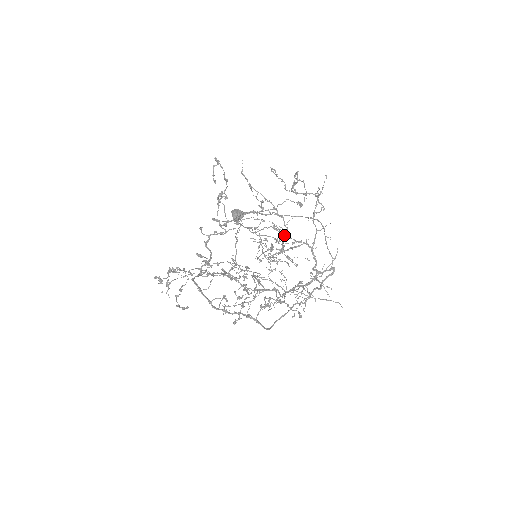
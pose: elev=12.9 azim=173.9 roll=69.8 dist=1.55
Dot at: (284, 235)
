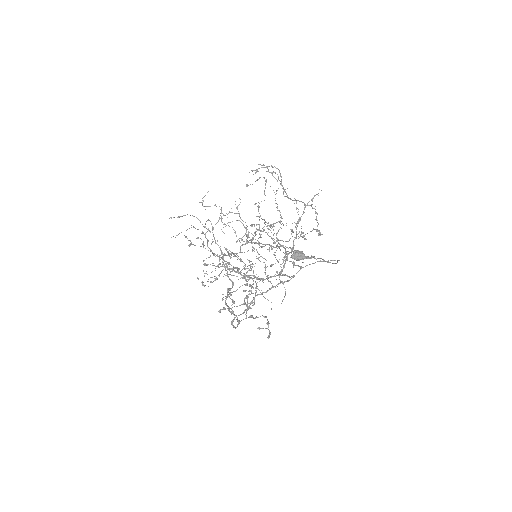
Dot at: occluded
